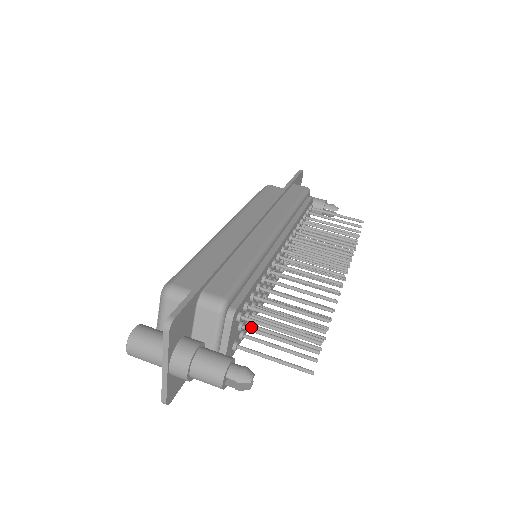
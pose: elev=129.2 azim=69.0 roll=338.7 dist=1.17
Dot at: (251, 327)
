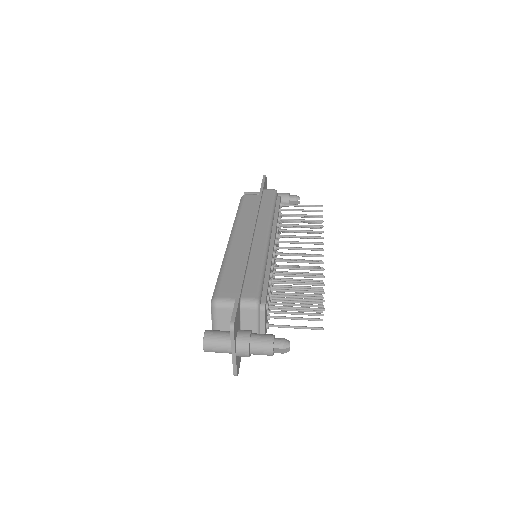
Dot at: (272, 309)
